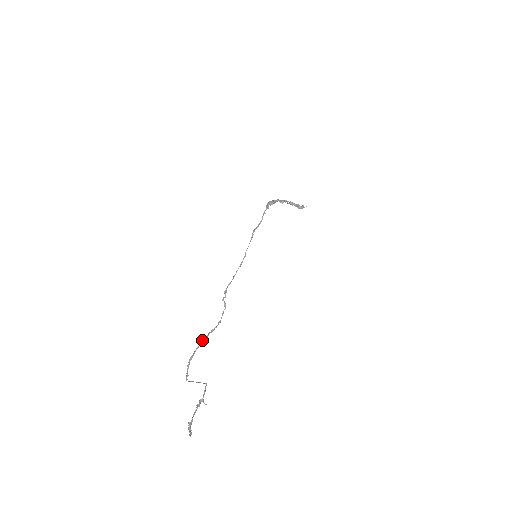
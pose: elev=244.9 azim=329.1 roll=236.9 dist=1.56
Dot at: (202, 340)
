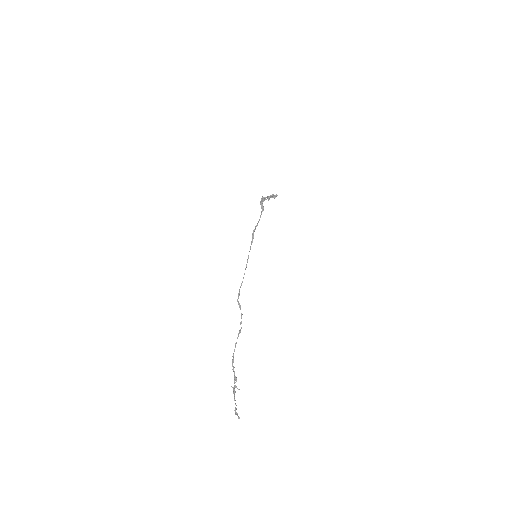
Dot at: (235, 343)
